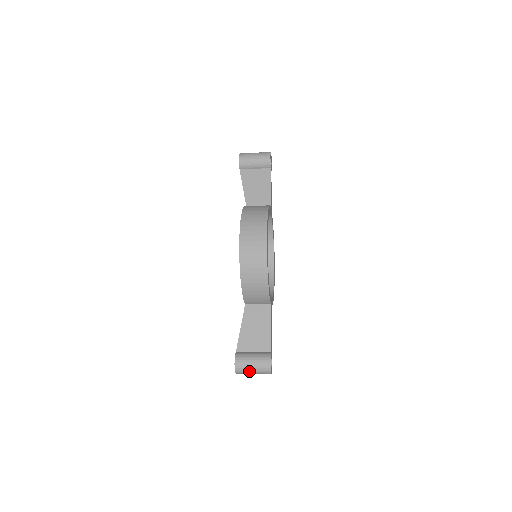
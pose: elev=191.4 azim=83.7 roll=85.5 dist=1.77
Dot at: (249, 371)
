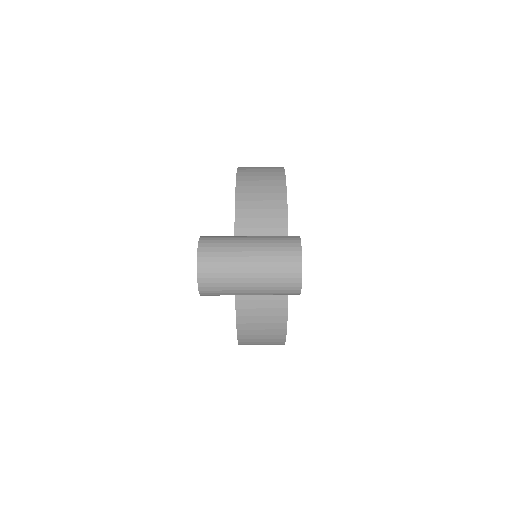
Dot at: (238, 249)
